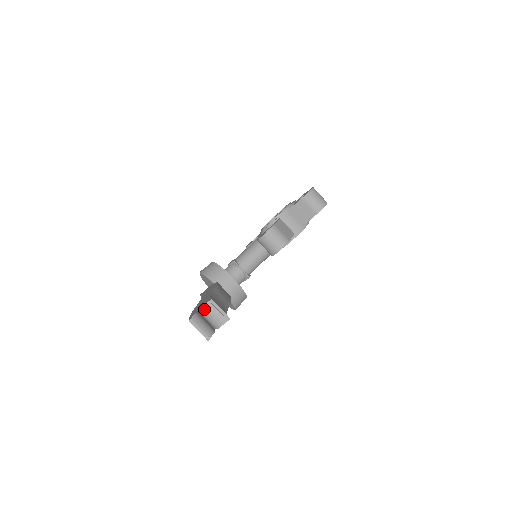
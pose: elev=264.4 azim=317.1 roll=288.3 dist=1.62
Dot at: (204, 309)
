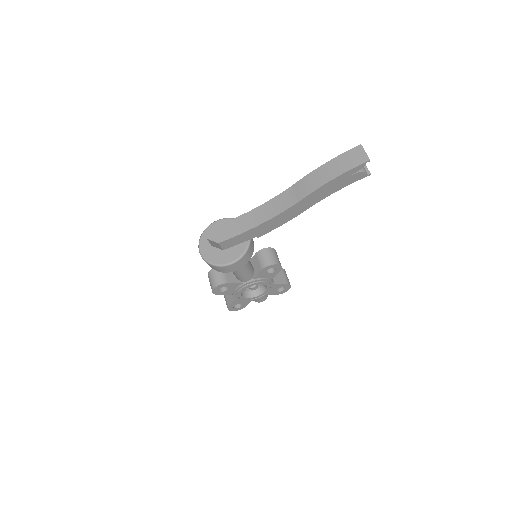
Dot at: occluded
